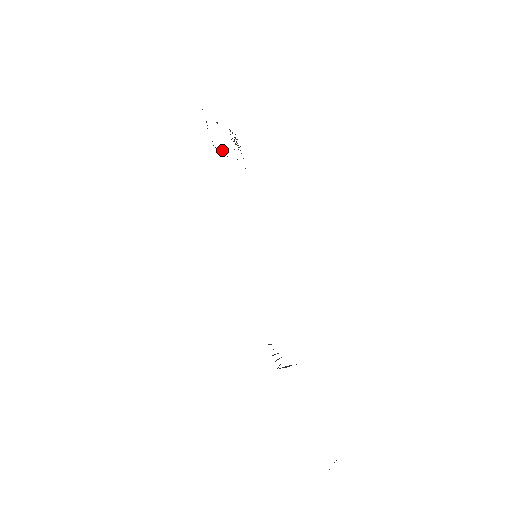
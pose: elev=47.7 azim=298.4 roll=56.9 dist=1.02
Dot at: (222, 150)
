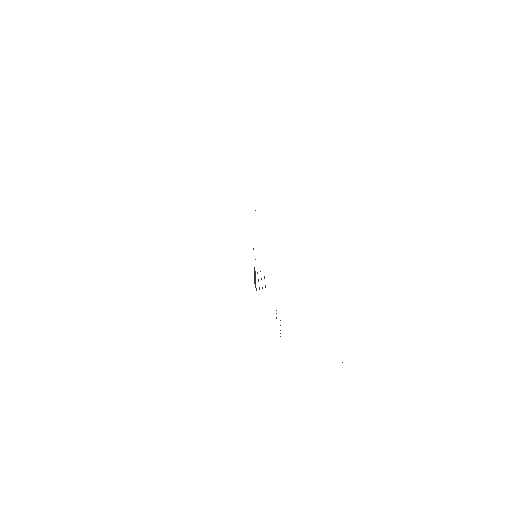
Dot at: occluded
